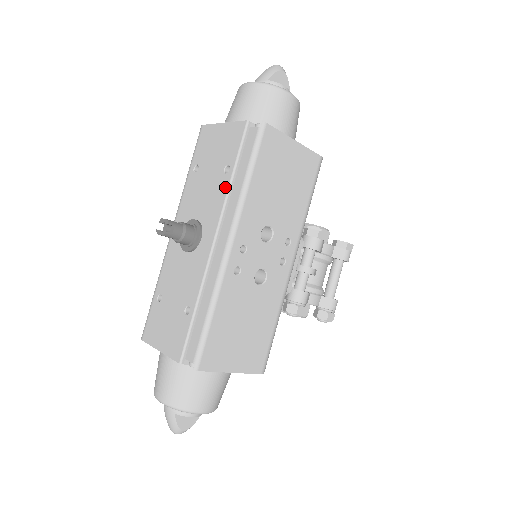
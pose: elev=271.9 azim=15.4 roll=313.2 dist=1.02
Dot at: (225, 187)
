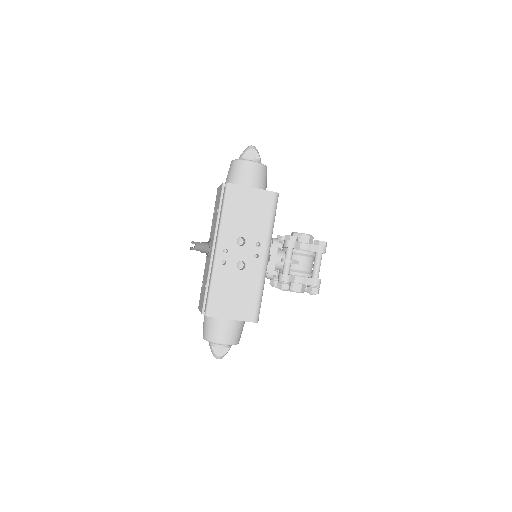
Dot at: (216, 220)
